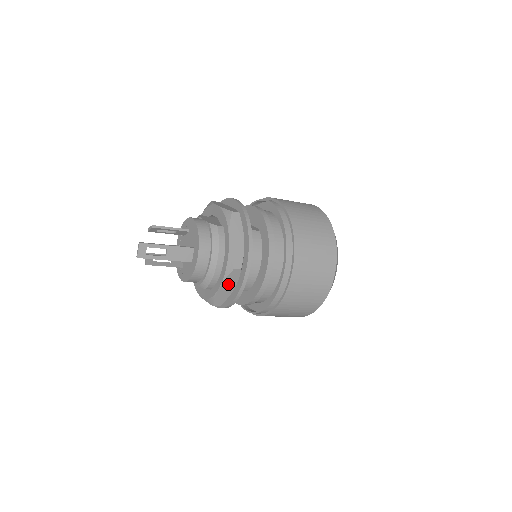
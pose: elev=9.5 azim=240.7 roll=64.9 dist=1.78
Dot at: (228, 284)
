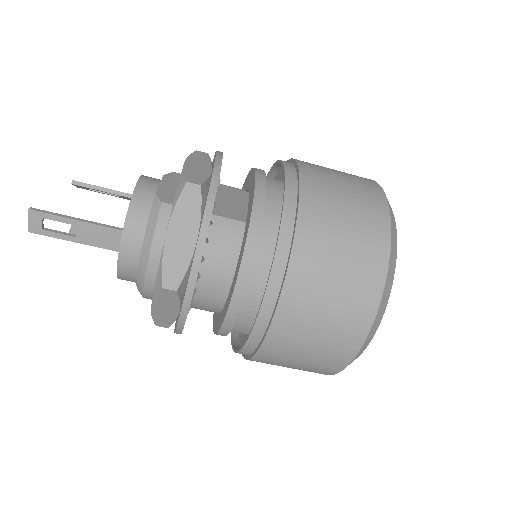
Dot at: (165, 305)
